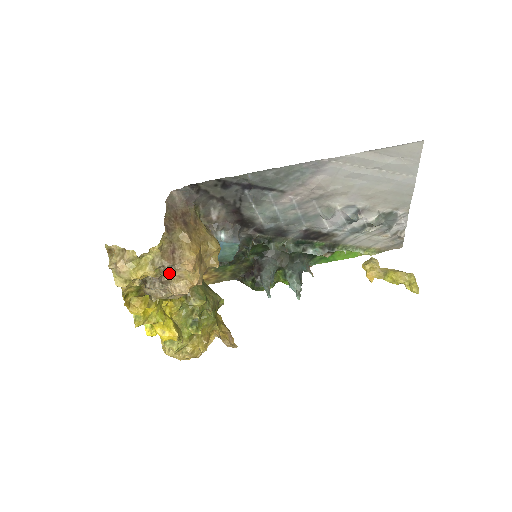
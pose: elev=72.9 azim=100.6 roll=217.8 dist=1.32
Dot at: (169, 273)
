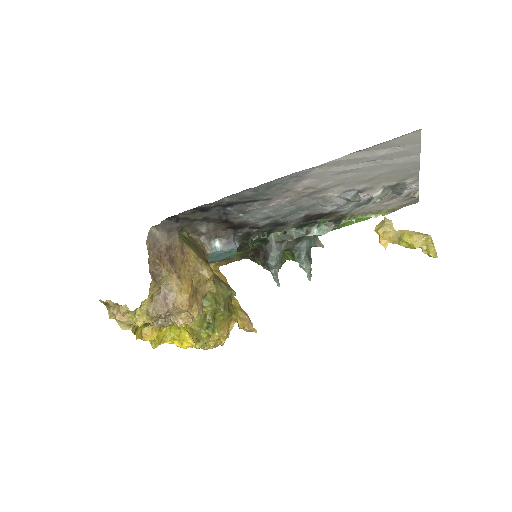
Dot at: (168, 312)
